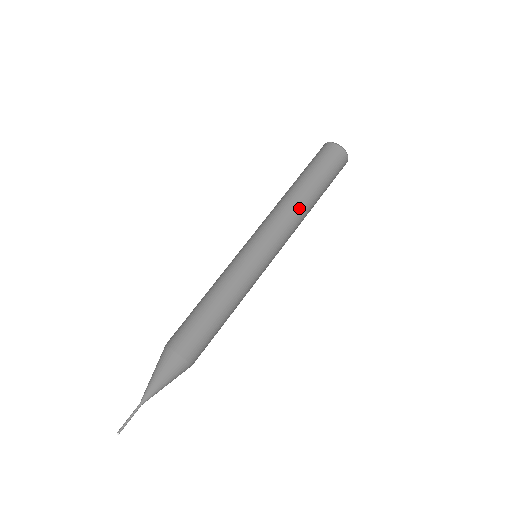
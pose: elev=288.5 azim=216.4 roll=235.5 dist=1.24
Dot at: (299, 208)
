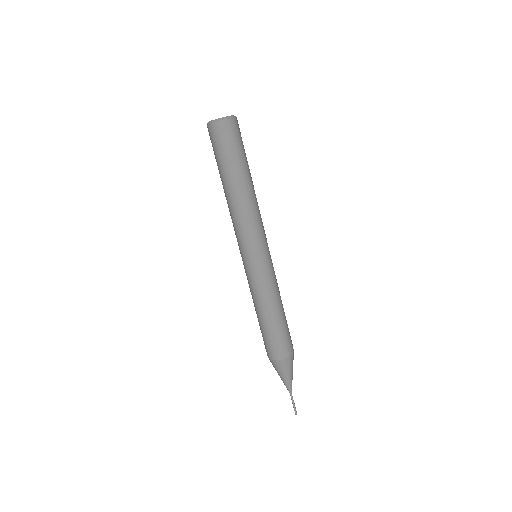
Dot at: (235, 204)
